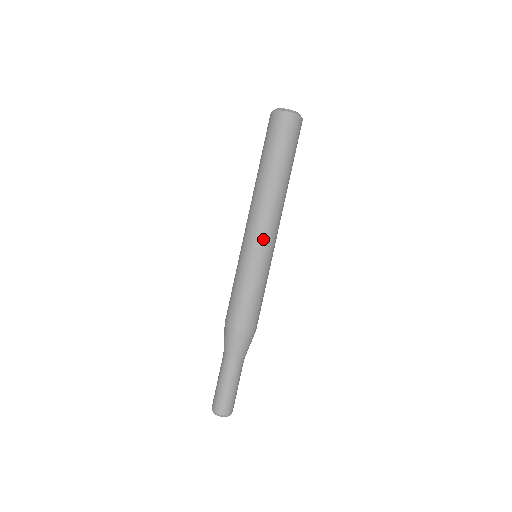
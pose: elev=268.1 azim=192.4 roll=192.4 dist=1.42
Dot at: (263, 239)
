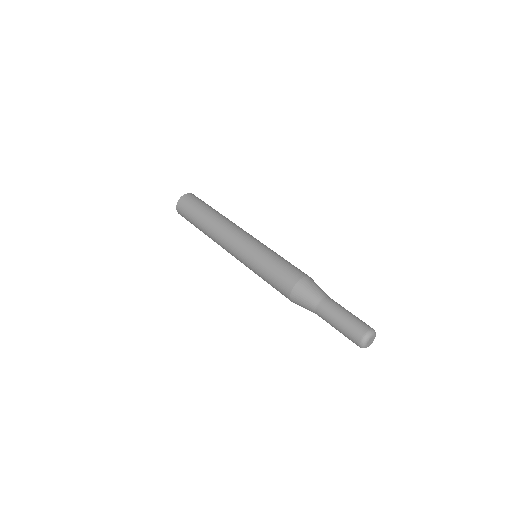
Dot at: occluded
